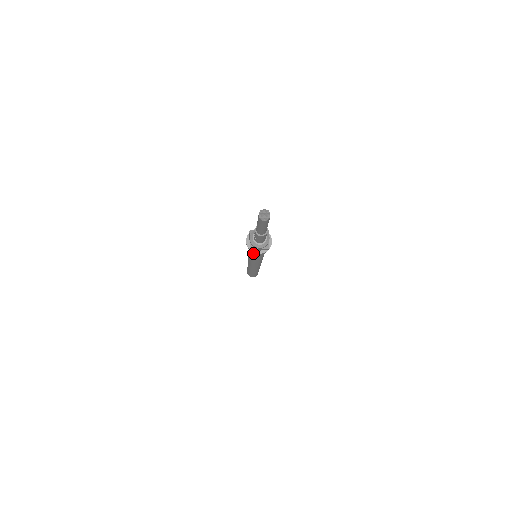
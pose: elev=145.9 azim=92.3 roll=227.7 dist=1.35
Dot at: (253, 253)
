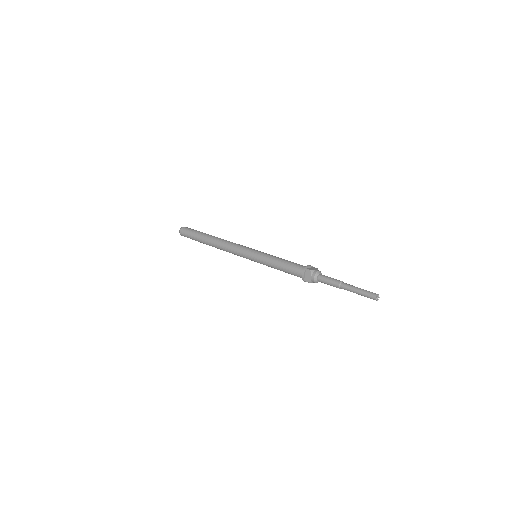
Dot at: (289, 273)
